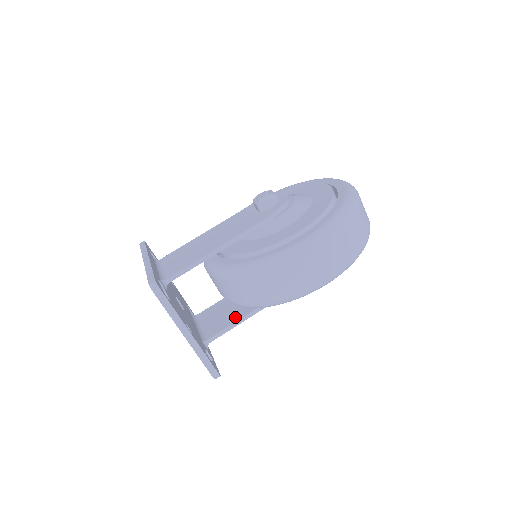
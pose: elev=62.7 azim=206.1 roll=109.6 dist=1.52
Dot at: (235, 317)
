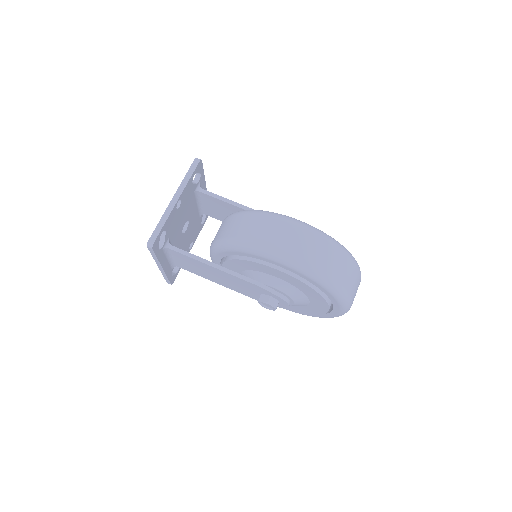
Dot at: occluded
